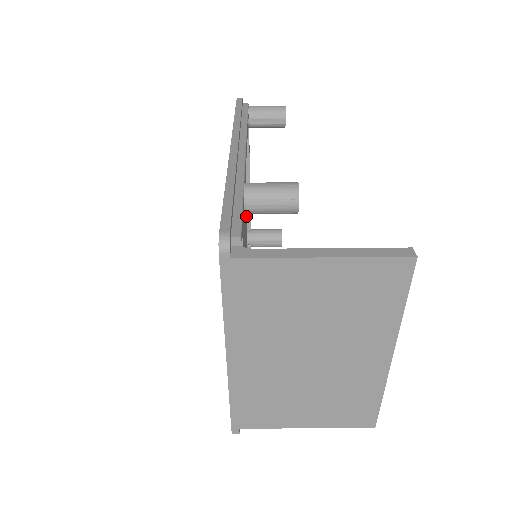
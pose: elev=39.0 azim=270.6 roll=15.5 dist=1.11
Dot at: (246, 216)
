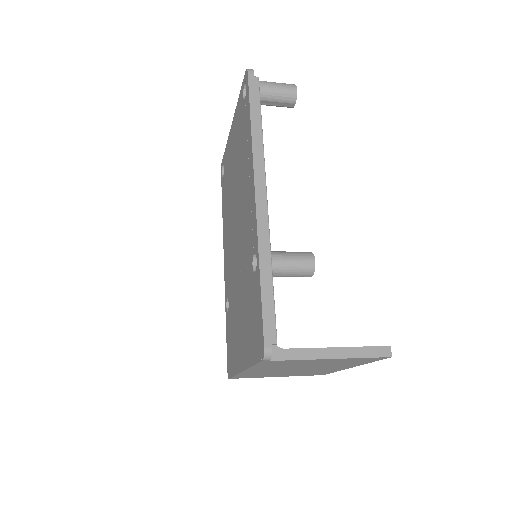
Dot at: occluded
